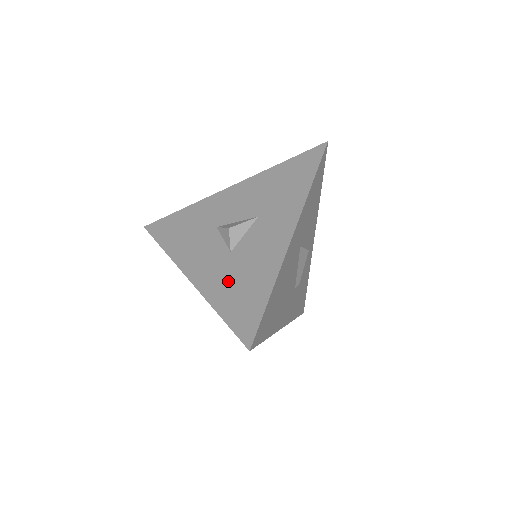
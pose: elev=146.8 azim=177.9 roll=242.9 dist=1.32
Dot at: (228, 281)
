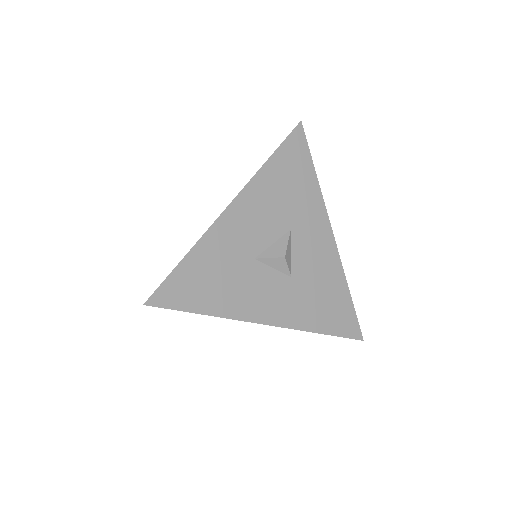
Dot at: (310, 304)
